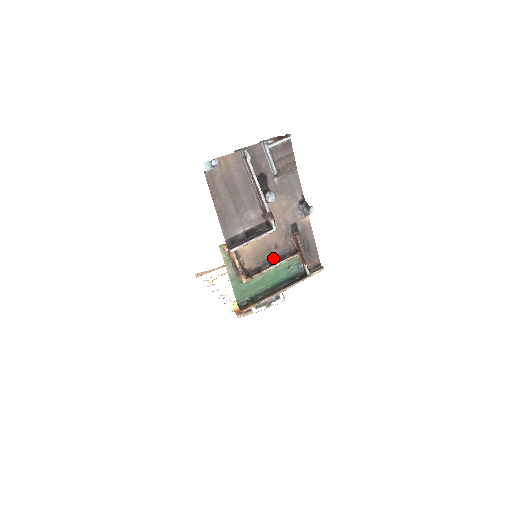
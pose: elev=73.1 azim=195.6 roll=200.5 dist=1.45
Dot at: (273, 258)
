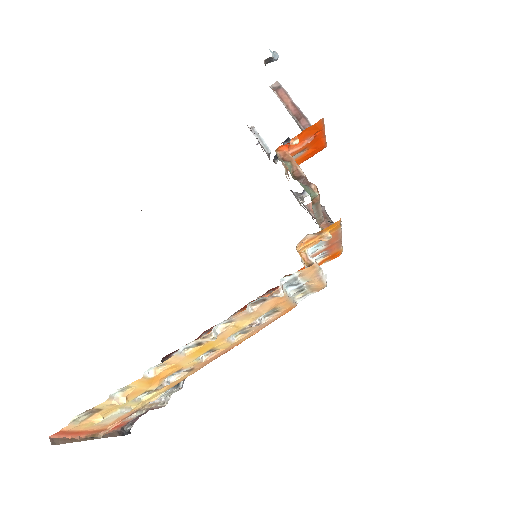
Dot at: occluded
